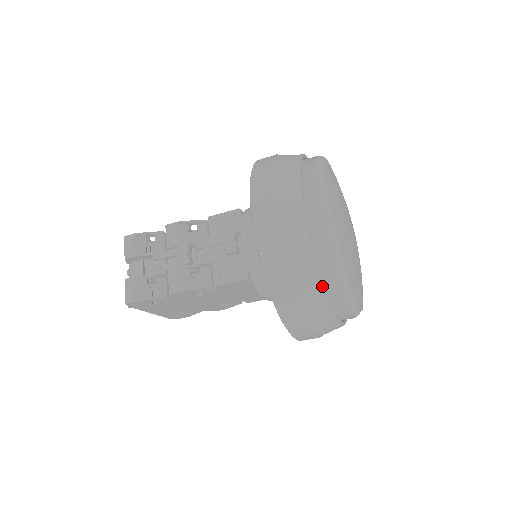
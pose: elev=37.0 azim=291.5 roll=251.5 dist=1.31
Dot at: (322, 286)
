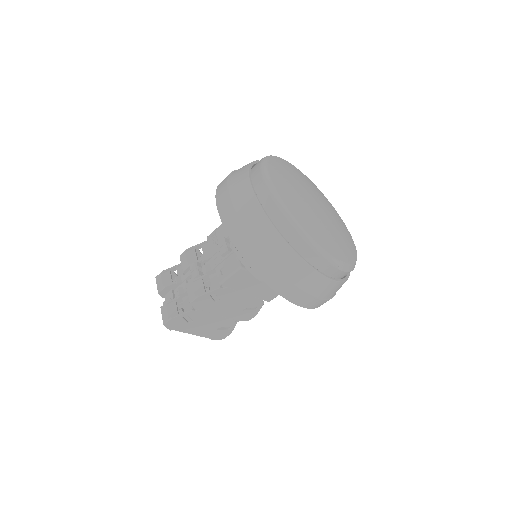
Dot at: (285, 243)
